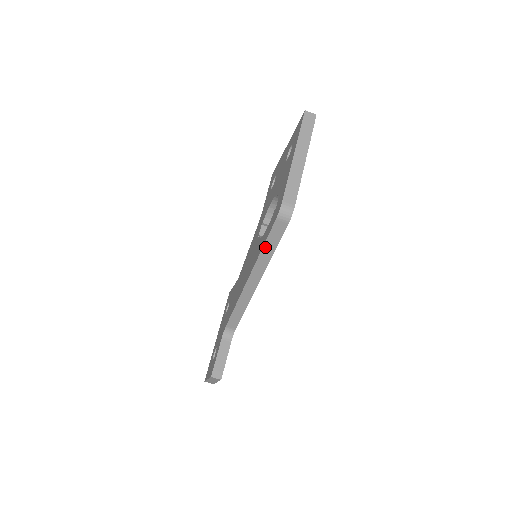
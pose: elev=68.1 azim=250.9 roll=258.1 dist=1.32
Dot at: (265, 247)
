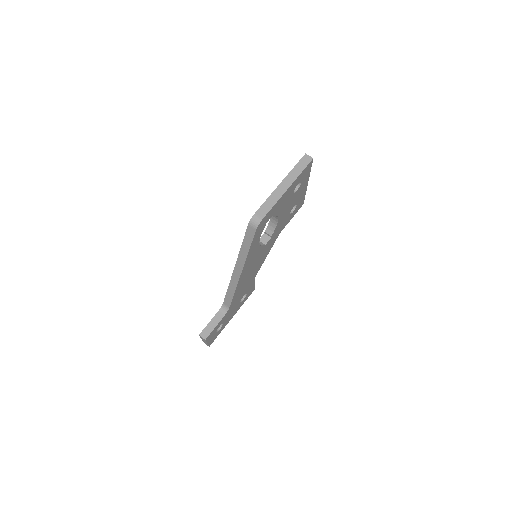
Dot at: (243, 245)
